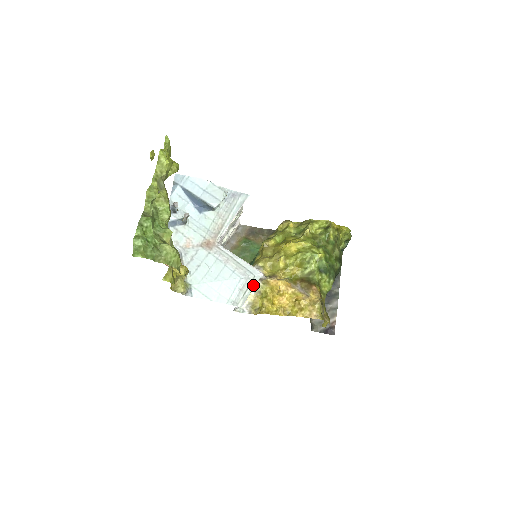
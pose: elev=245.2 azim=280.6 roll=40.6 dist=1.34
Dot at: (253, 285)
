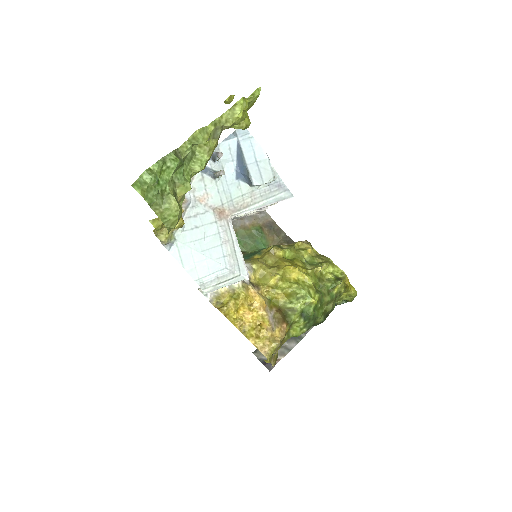
Dot at: (232, 282)
